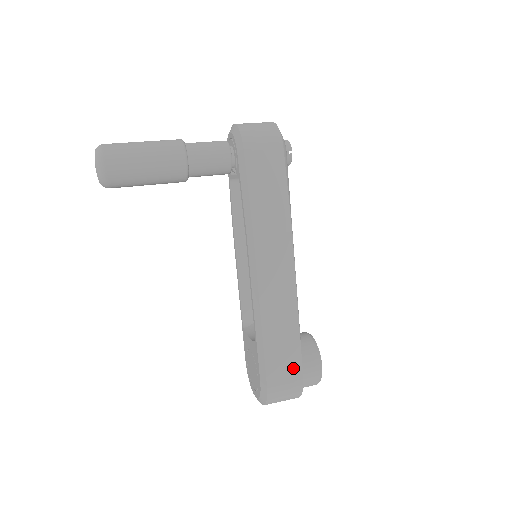
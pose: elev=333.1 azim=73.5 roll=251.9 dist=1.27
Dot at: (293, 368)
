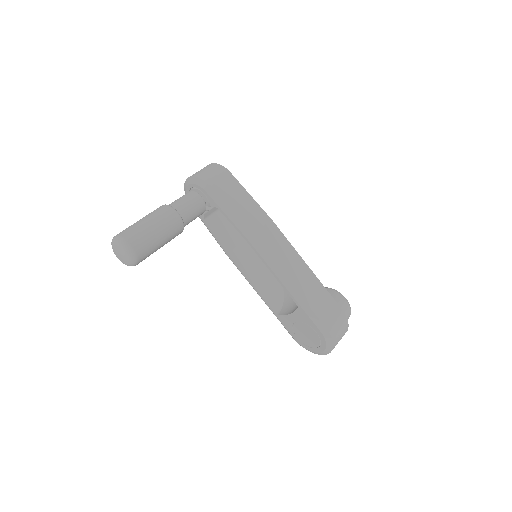
Dot at: (333, 307)
